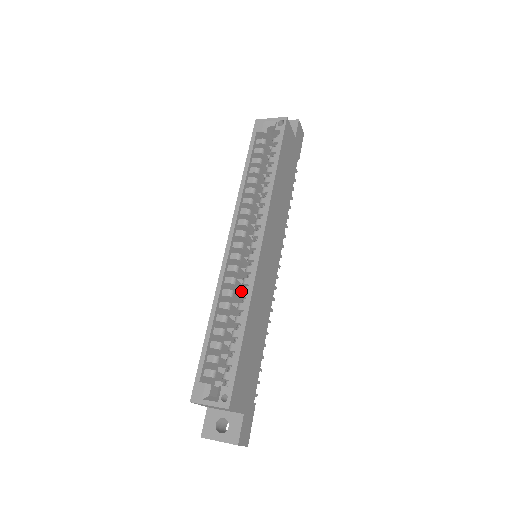
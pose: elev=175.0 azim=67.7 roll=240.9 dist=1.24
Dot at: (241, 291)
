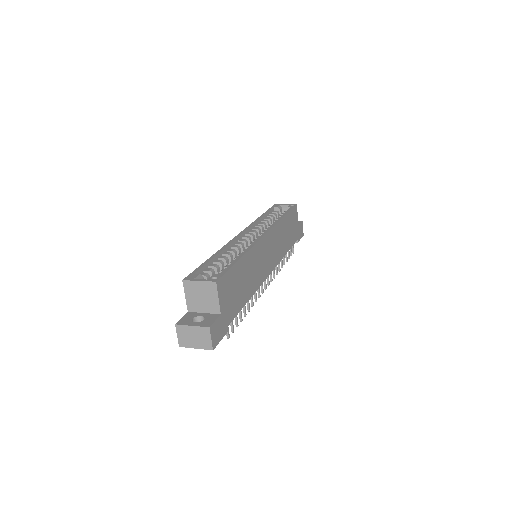
Dot at: occluded
